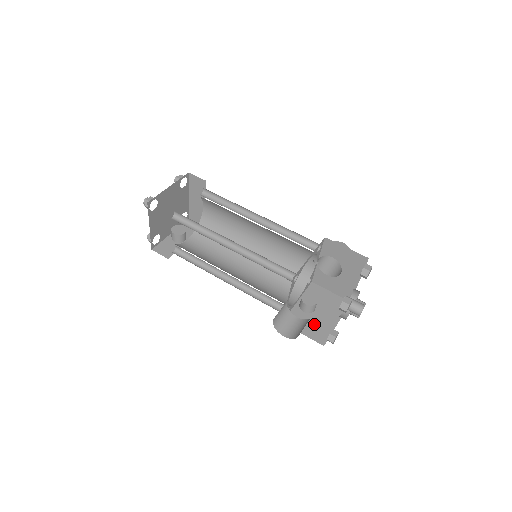
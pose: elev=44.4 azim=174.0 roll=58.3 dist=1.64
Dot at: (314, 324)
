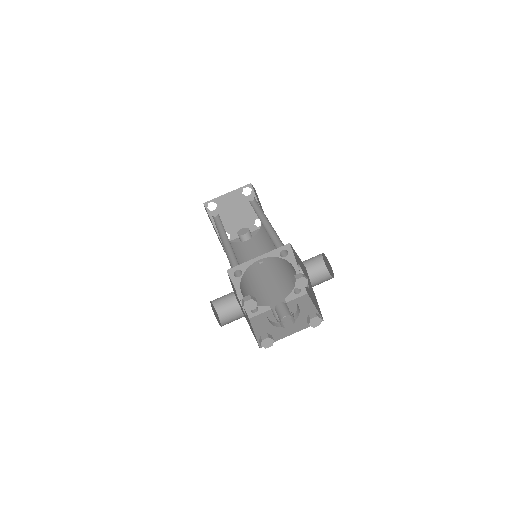
Dot at: (271, 328)
